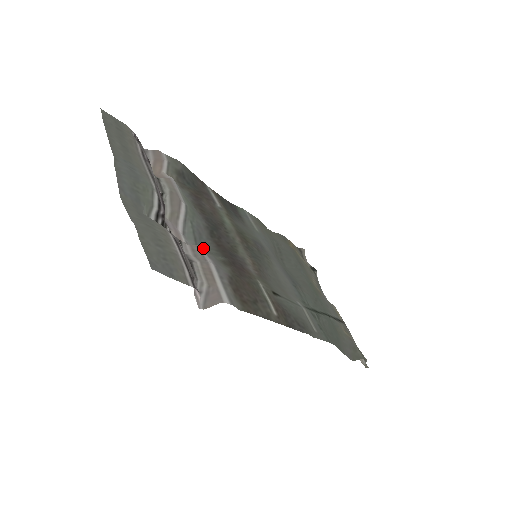
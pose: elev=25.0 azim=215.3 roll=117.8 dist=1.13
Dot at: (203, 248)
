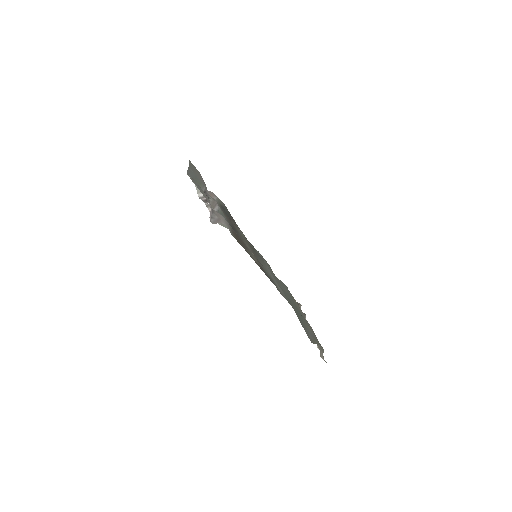
Dot at: (223, 226)
